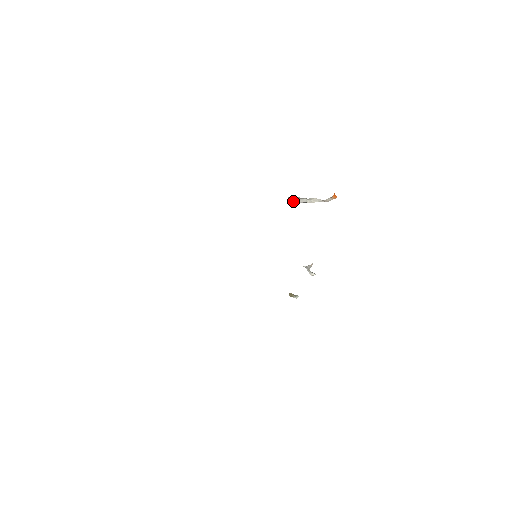
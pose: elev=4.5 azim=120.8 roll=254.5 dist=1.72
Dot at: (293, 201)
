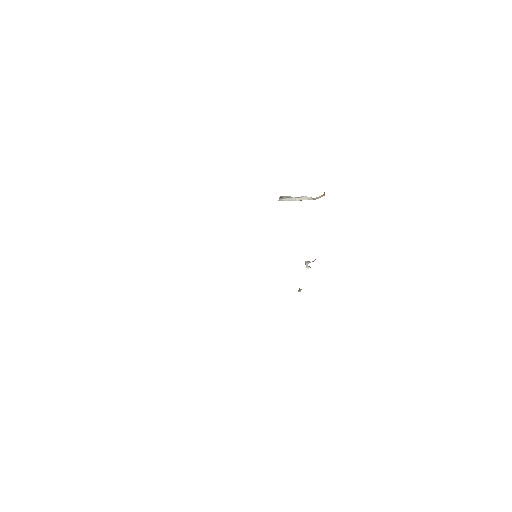
Dot at: (282, 200)
